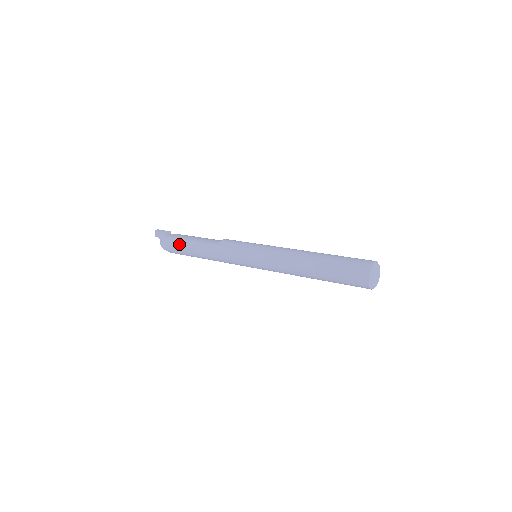
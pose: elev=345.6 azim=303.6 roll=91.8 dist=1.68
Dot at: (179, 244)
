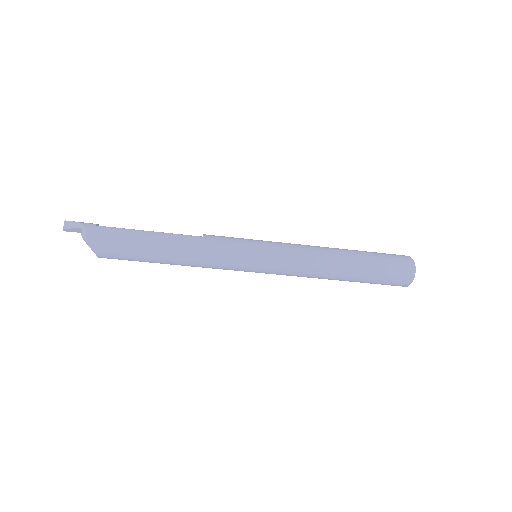
Dot at: (128, 235)
